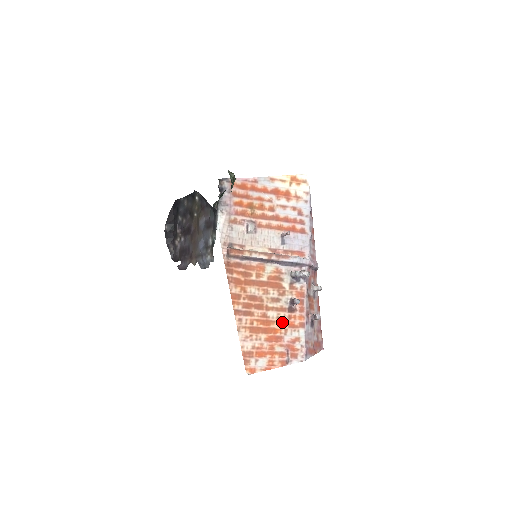
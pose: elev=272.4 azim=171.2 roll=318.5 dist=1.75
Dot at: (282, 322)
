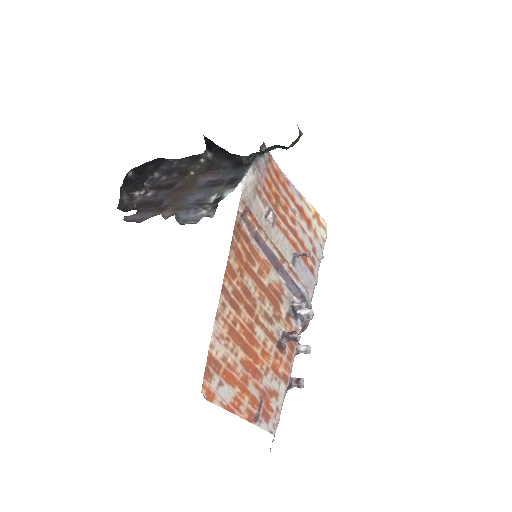
Dot at: (267, 354)
